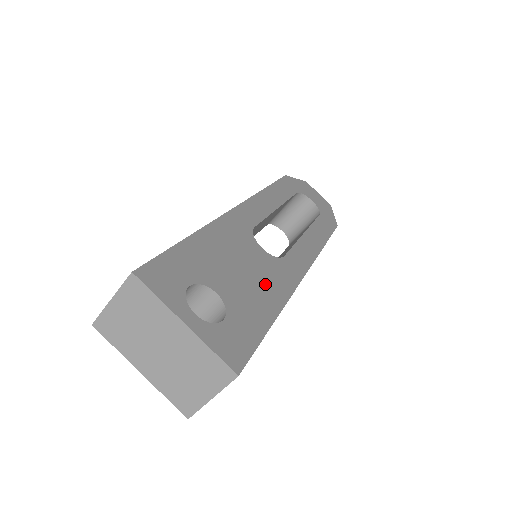
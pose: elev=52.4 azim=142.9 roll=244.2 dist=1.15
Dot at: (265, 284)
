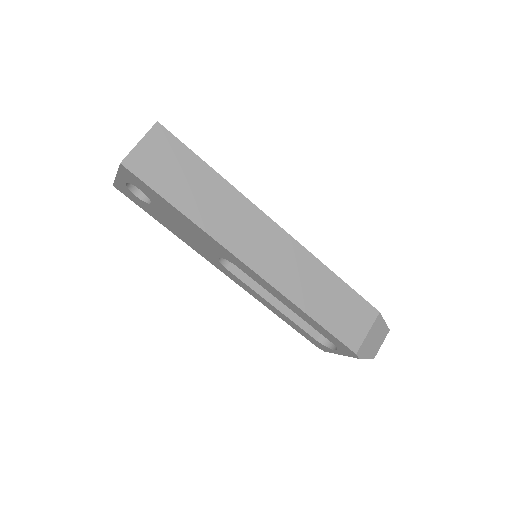
Dot at: occluded
